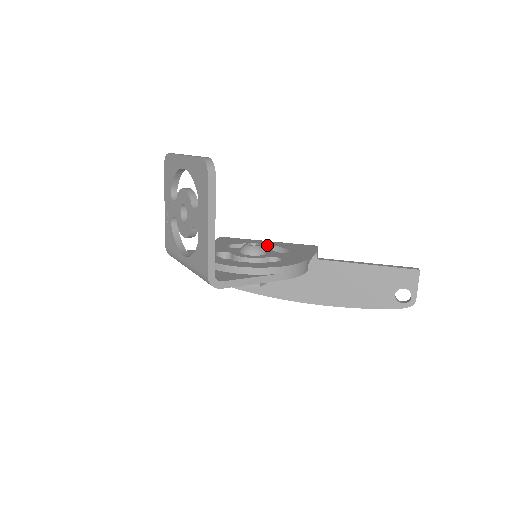
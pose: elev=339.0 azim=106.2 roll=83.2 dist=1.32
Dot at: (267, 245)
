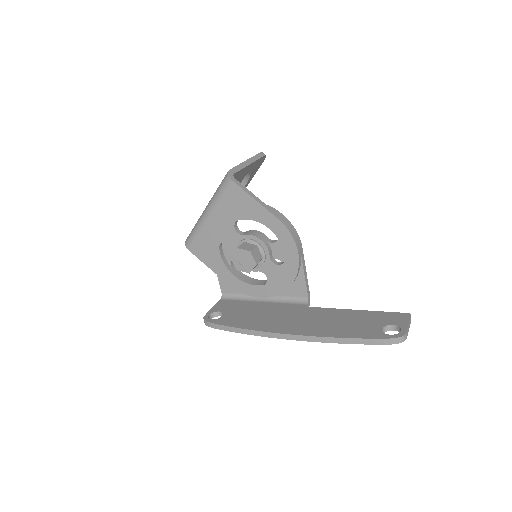
Dot at: (265, 280)
